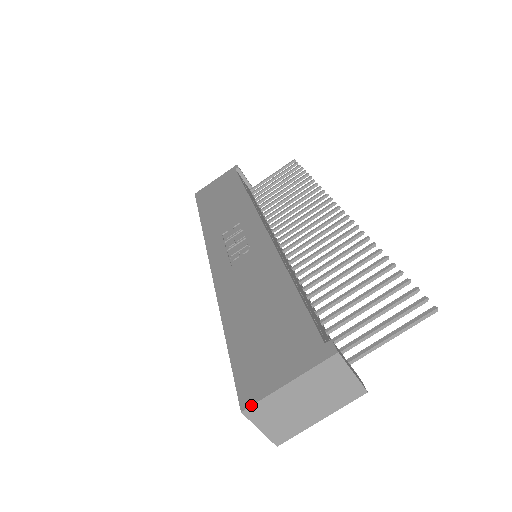
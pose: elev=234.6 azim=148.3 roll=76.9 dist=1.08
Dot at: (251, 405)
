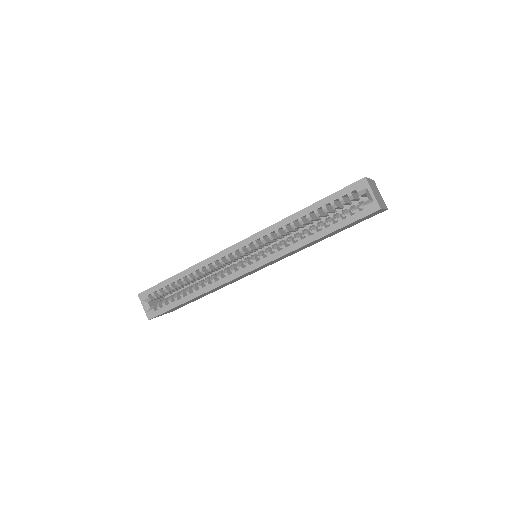
Dot at: (366, 177)
